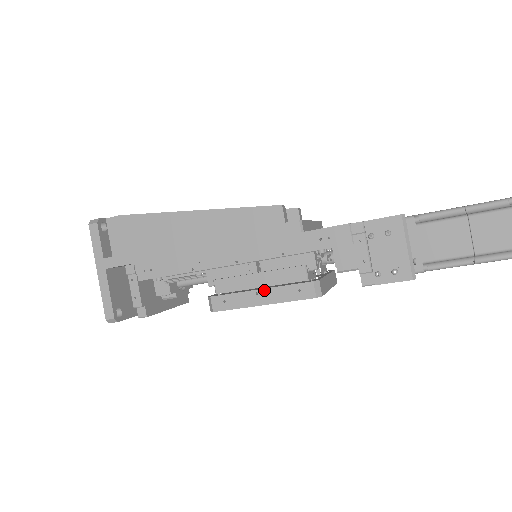
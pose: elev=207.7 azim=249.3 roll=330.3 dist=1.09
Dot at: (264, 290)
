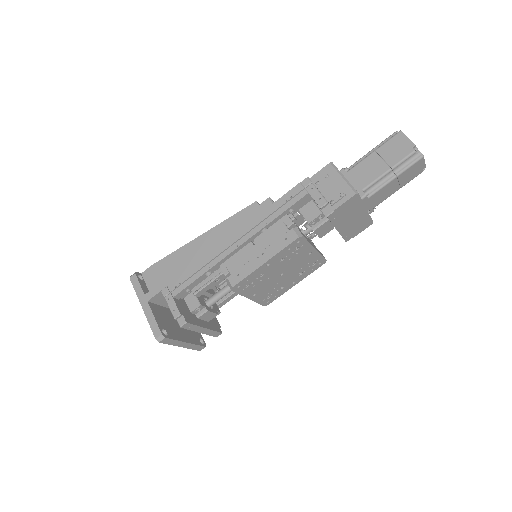
Dot at: (262, 252)
